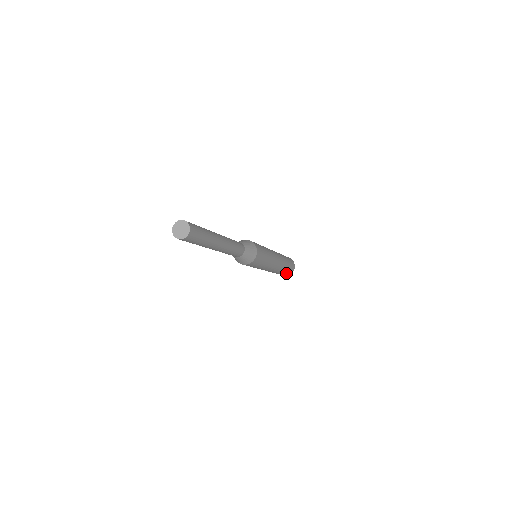
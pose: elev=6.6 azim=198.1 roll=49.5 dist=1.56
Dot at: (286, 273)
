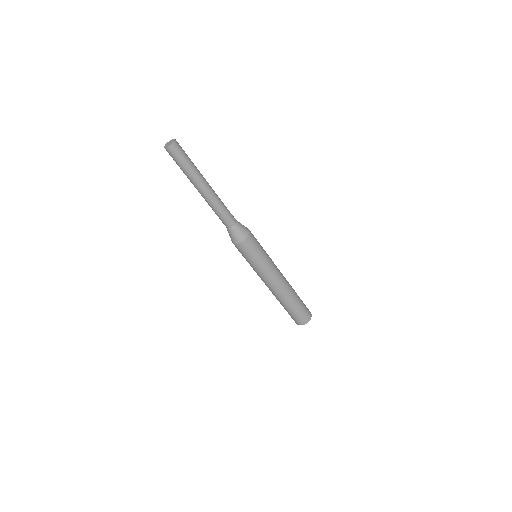
Dot at: (295, 316)
